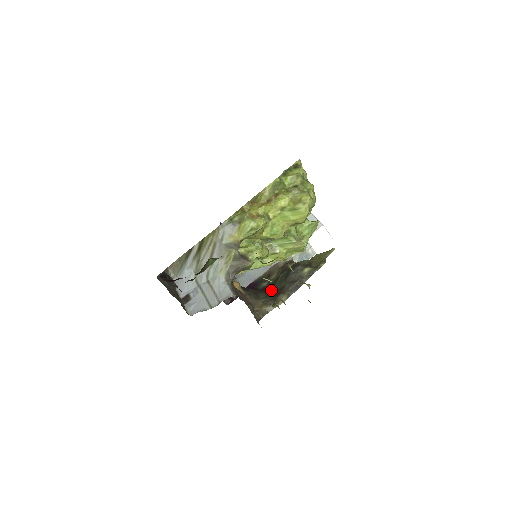
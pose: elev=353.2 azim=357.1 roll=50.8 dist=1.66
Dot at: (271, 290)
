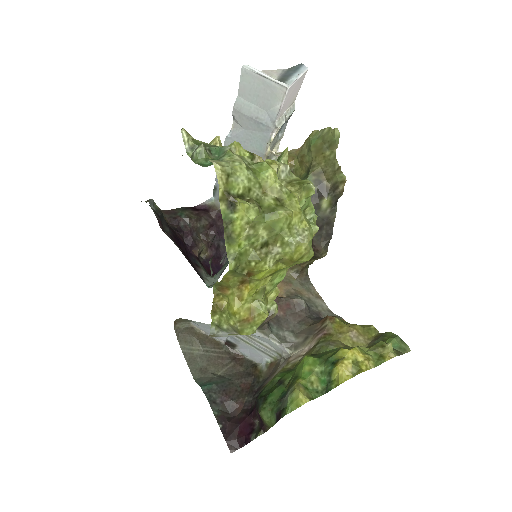
Dot at: occluded
